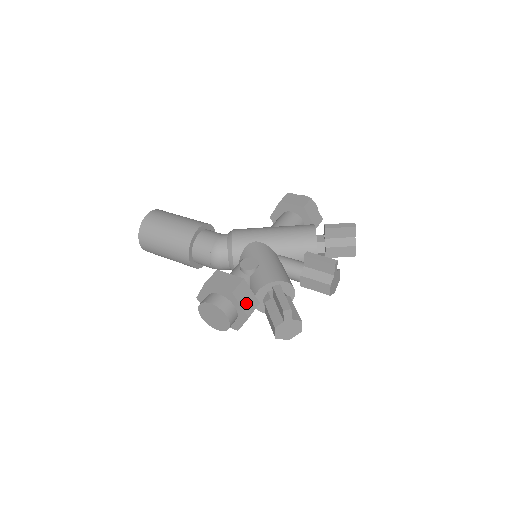
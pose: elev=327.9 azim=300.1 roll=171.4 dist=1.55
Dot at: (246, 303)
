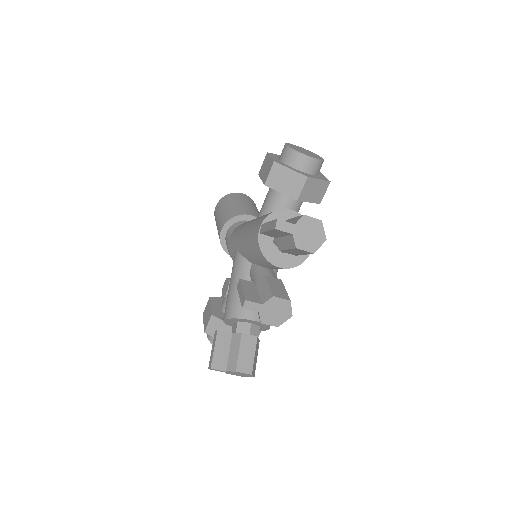
Dot at: occluded
